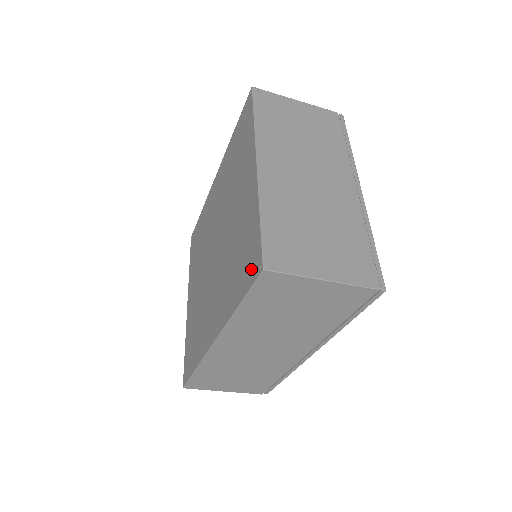
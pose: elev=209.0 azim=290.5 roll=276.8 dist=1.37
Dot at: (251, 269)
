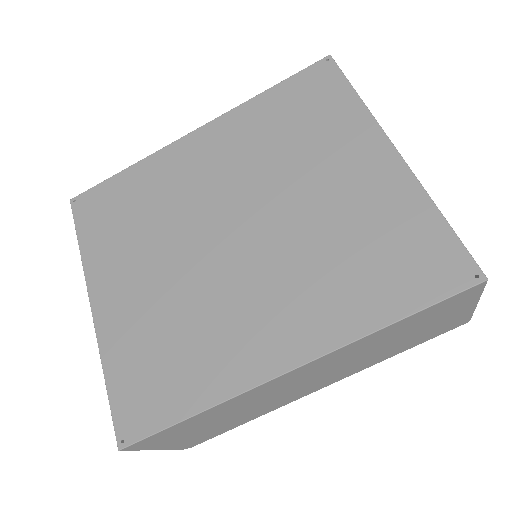
Dot at: (439, 275)
